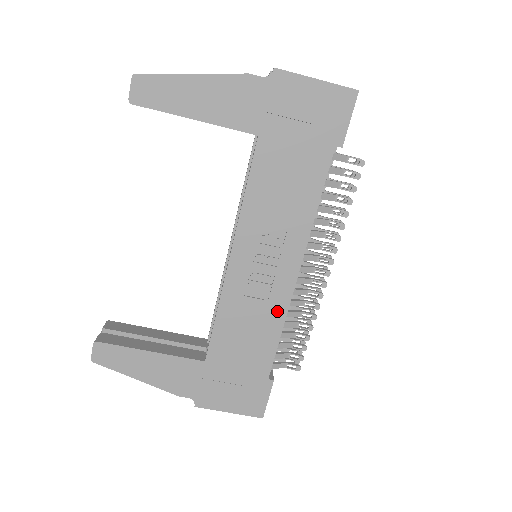
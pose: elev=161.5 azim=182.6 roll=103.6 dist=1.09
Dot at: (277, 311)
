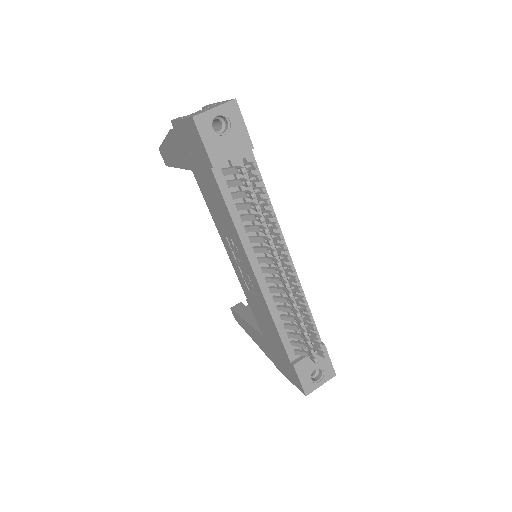
Dot at: (264, 305)
